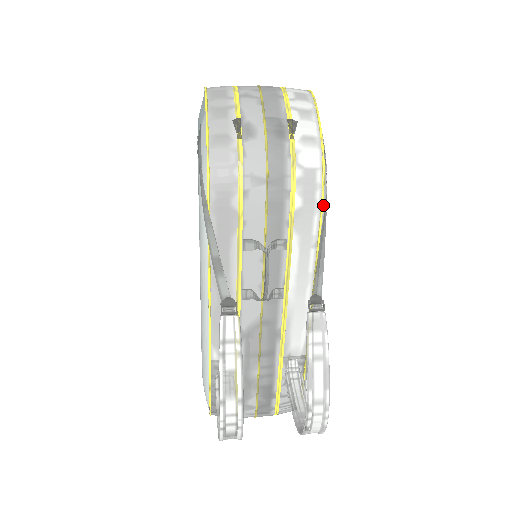
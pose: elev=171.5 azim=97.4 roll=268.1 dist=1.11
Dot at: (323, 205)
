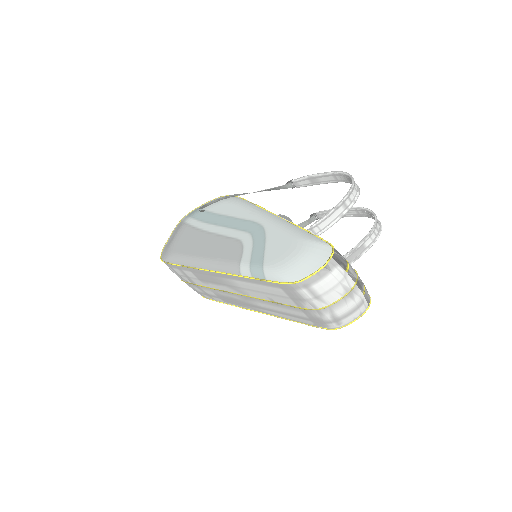
Dot at: occluded
